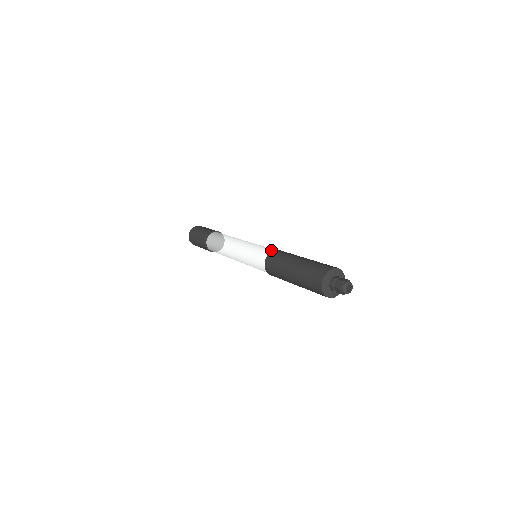
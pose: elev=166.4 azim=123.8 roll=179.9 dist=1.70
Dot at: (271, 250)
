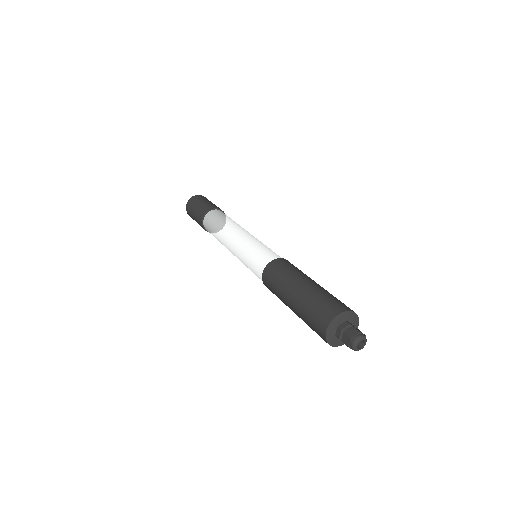
Dot at: (267, 260)
